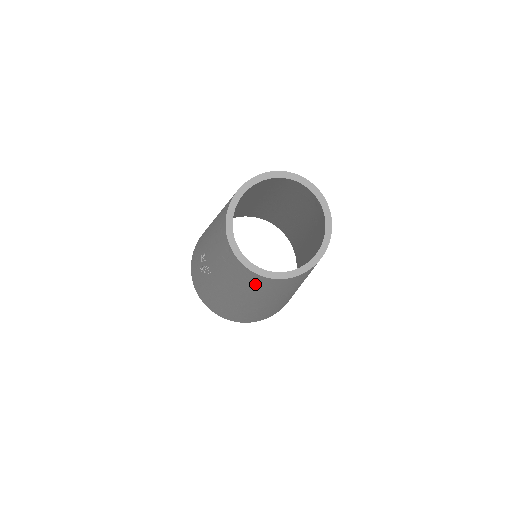
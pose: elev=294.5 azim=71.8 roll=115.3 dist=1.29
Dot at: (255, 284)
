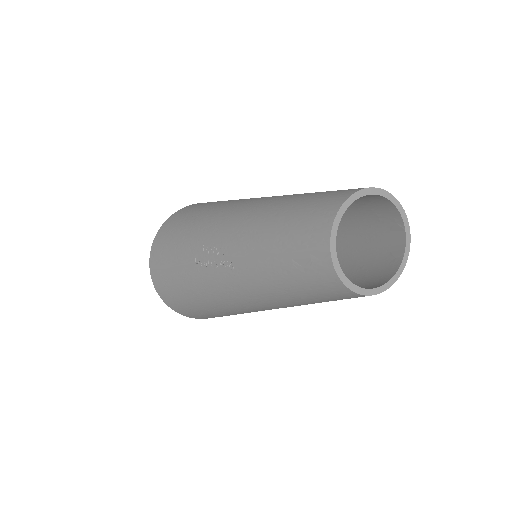
Dot at: (320, 294)
